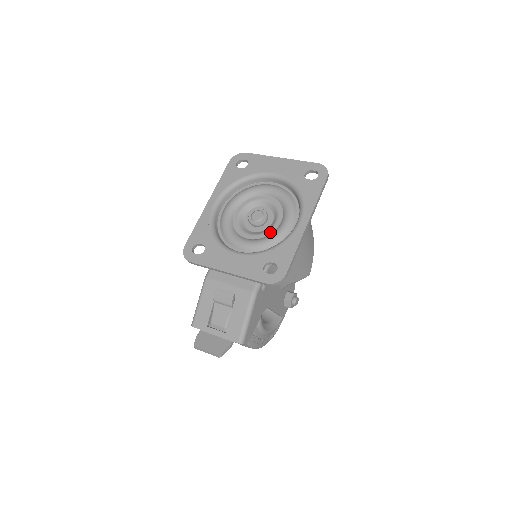
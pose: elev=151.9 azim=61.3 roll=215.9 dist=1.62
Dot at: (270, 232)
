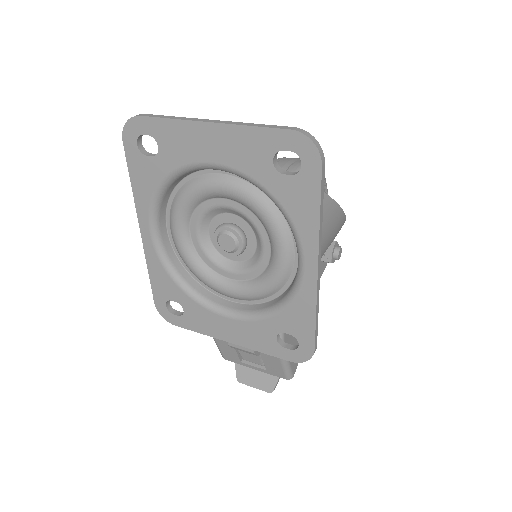
Dot at: (261, 269)
